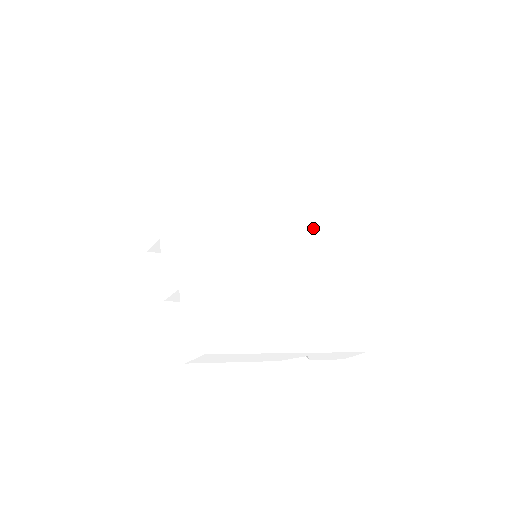
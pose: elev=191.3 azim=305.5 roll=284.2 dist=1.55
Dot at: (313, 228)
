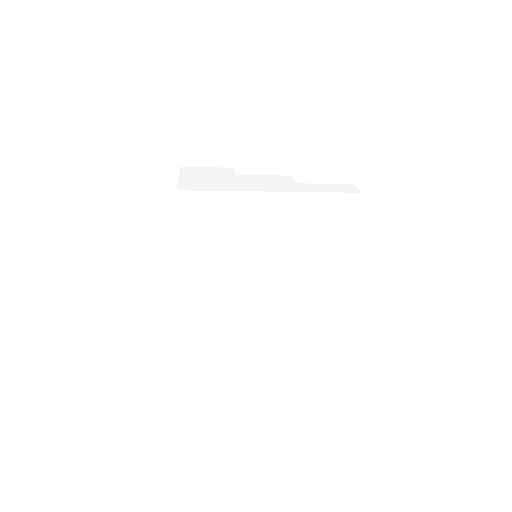
Dot at: (313, 245)
